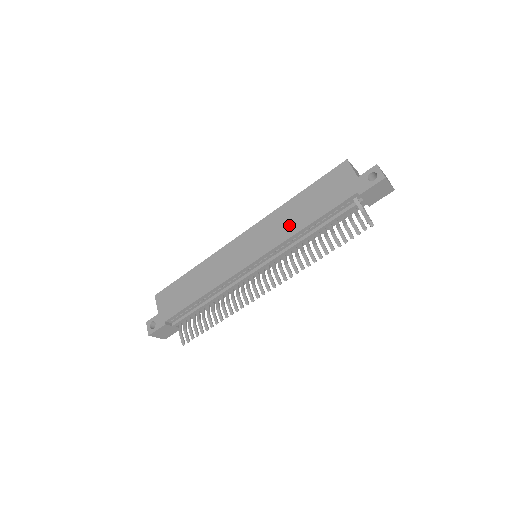
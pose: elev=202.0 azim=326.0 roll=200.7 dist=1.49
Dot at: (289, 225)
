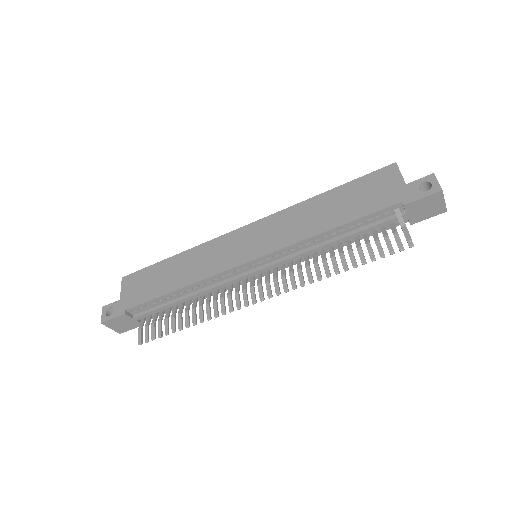
Dot at: (306, 225)
